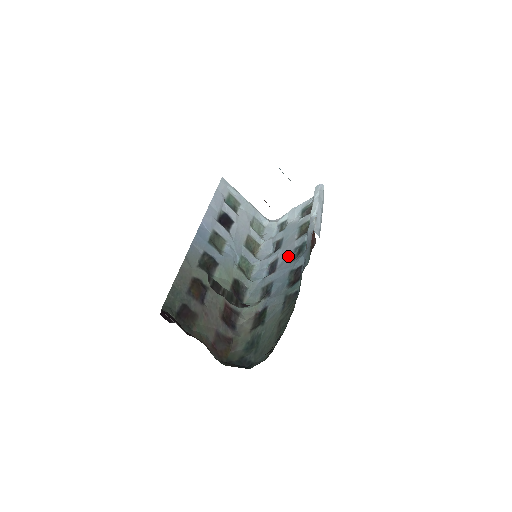
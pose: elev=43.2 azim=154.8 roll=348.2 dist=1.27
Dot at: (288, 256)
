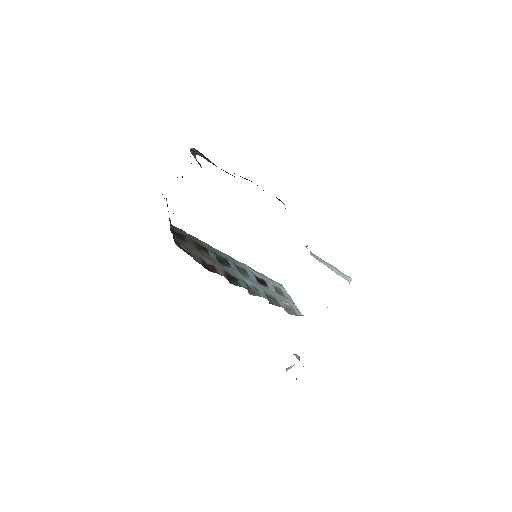
Dot at: occluded
